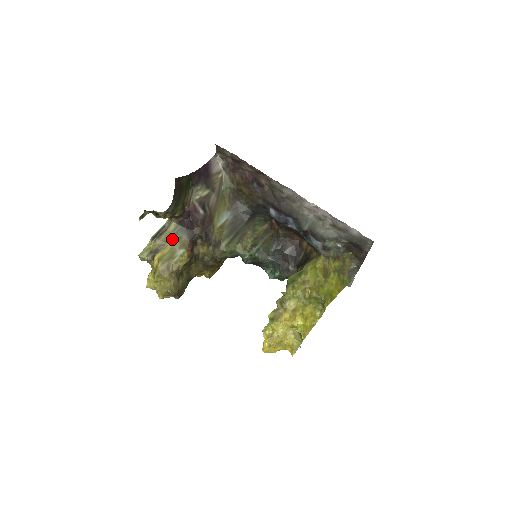
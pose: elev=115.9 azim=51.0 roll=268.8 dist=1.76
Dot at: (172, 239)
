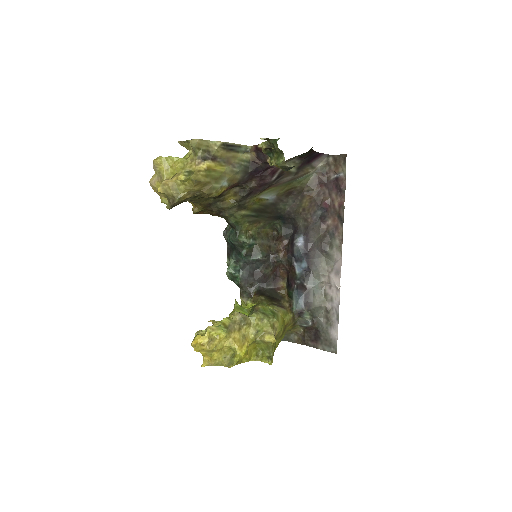
Dot at: (233, 165)
